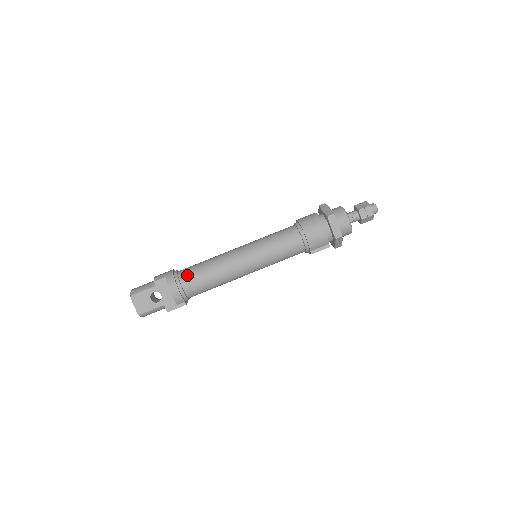
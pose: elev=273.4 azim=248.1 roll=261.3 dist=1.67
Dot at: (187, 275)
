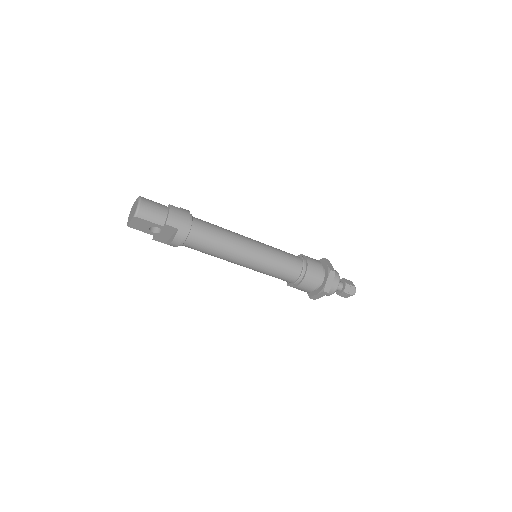
Dot at: (196, 240)
